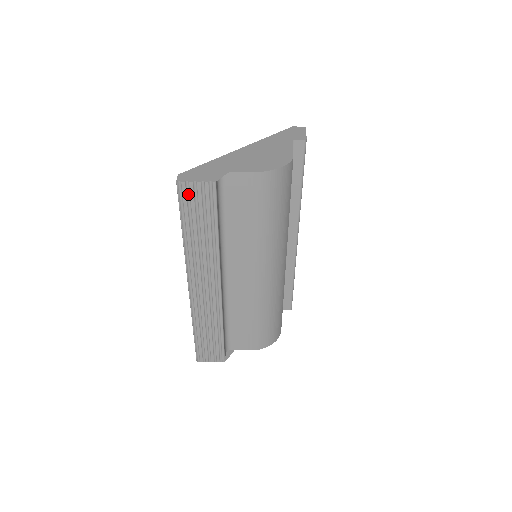
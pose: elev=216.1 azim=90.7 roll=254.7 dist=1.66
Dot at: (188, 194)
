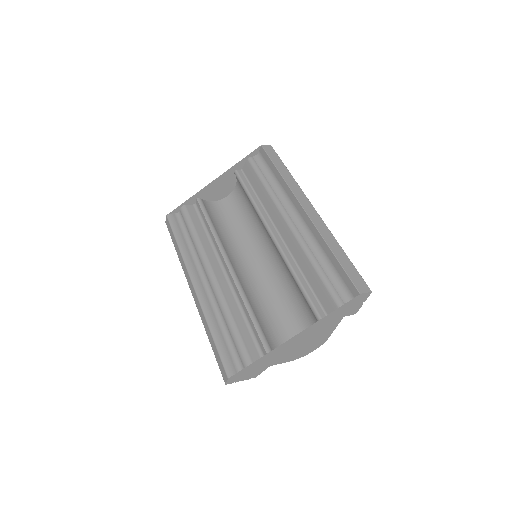
Dot at: occluded
